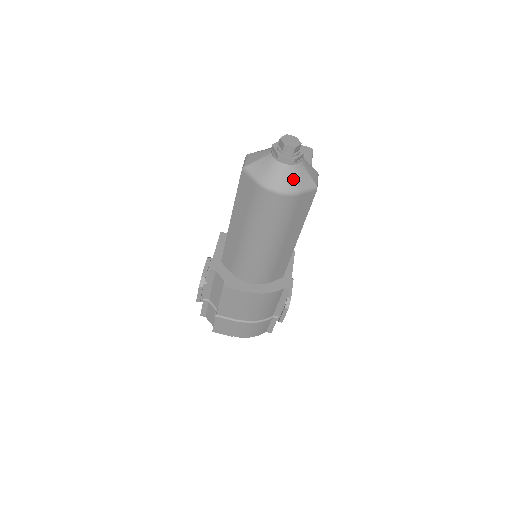
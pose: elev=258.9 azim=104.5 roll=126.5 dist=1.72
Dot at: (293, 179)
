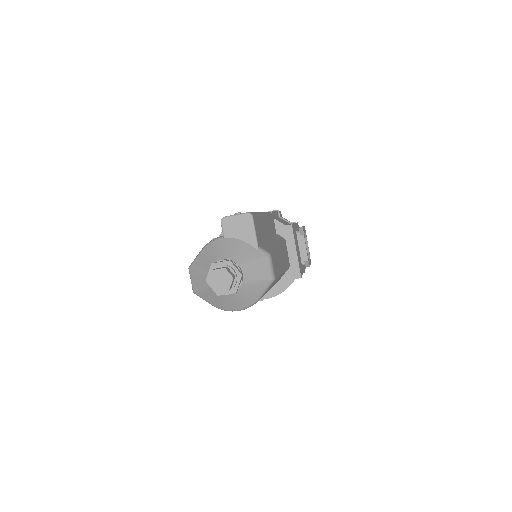
Dot at: (245, 298)
